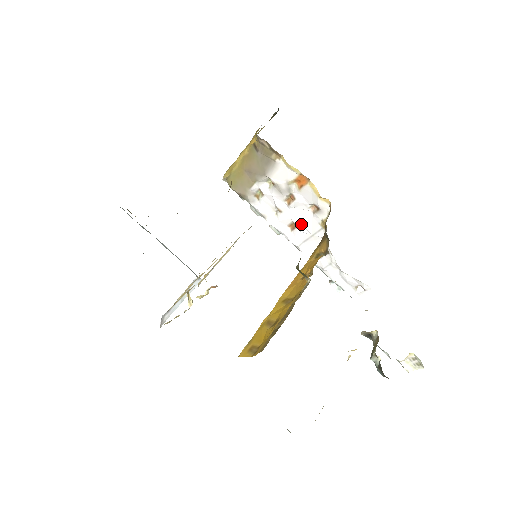
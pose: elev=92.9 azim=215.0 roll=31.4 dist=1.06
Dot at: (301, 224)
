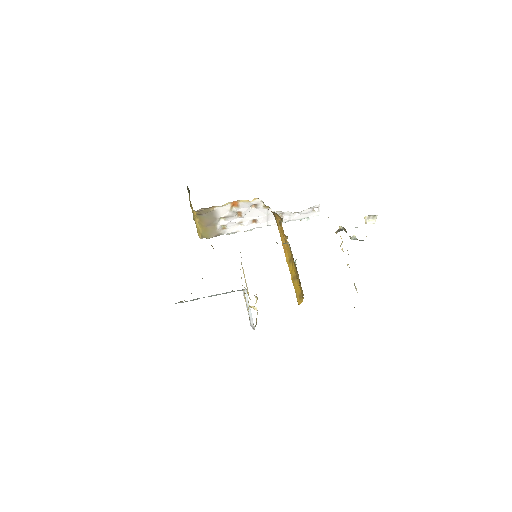
Dot at: (257, 217)
